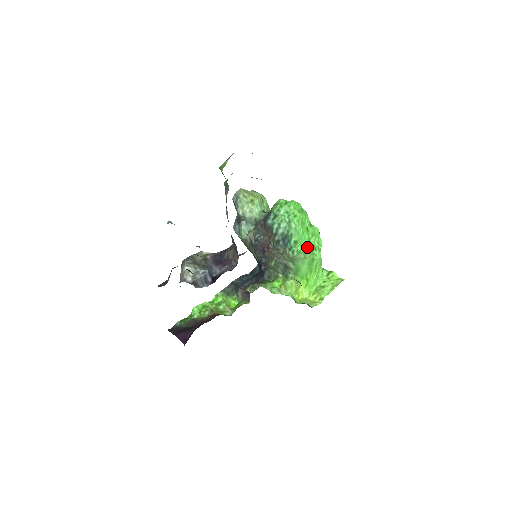
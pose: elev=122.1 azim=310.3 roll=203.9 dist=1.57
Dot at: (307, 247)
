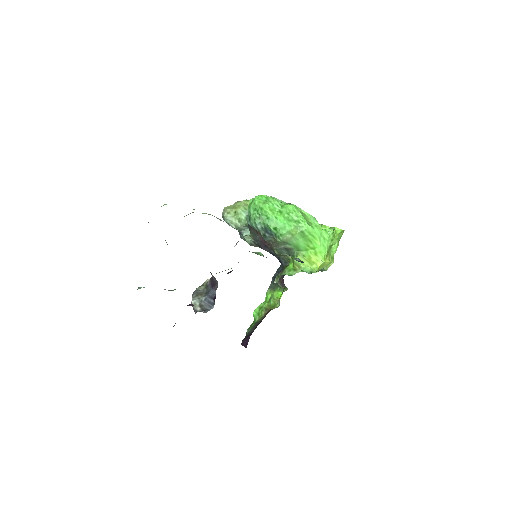
Dot at: (287, 227)
